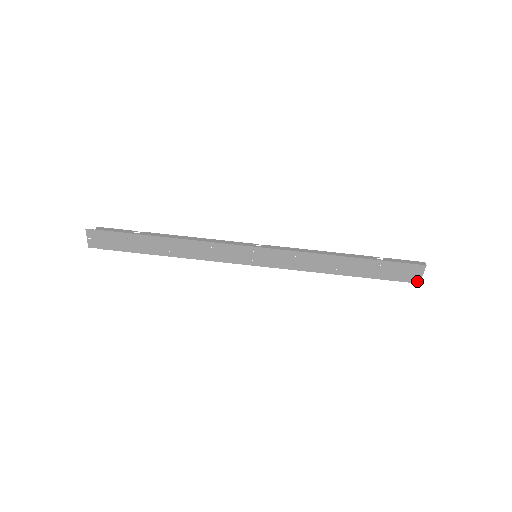
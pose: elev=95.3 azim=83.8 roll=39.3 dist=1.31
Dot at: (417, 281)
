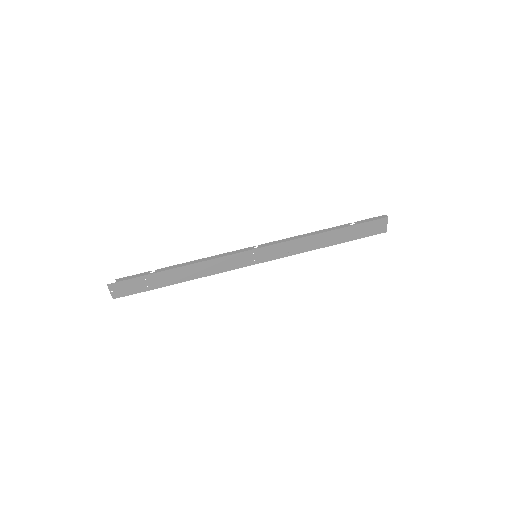
Dot at: (384, 231)
